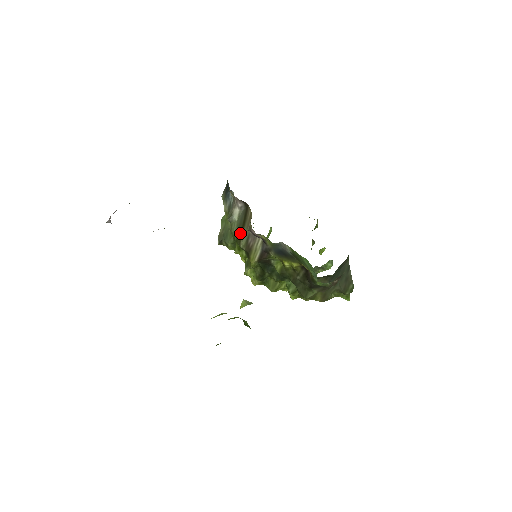
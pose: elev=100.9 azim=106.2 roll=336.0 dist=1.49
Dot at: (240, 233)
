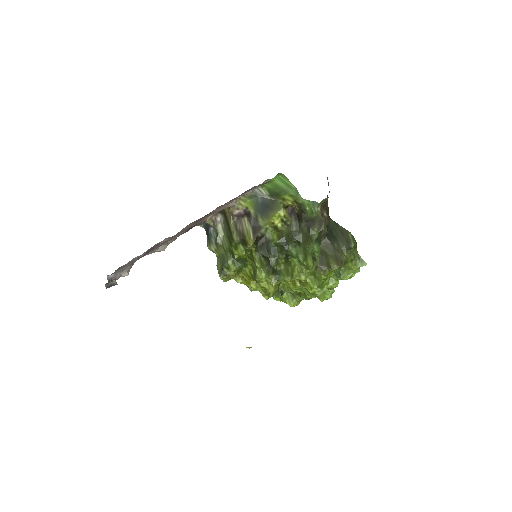
Dot at: (229, 234)
